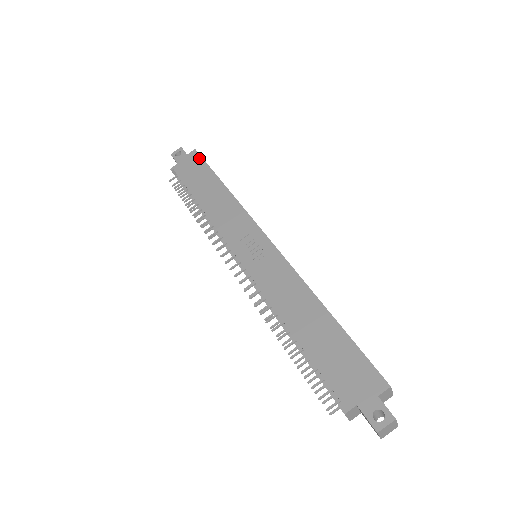
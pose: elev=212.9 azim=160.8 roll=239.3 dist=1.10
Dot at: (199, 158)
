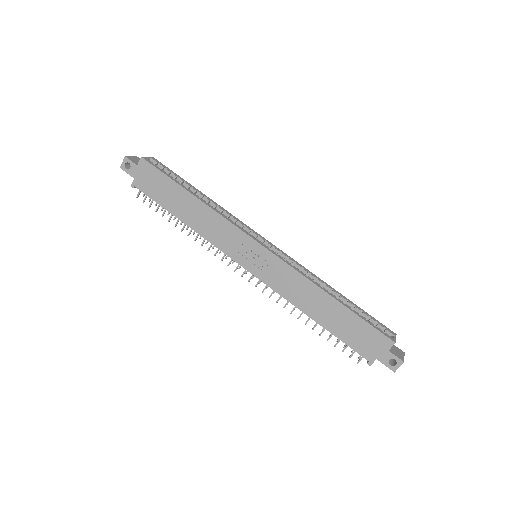
Dot at: (152, 168)
